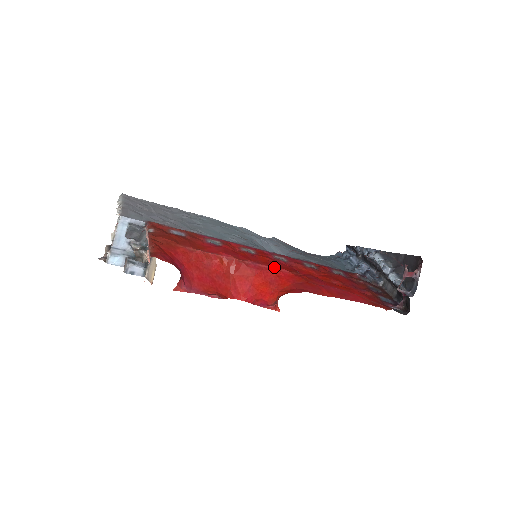
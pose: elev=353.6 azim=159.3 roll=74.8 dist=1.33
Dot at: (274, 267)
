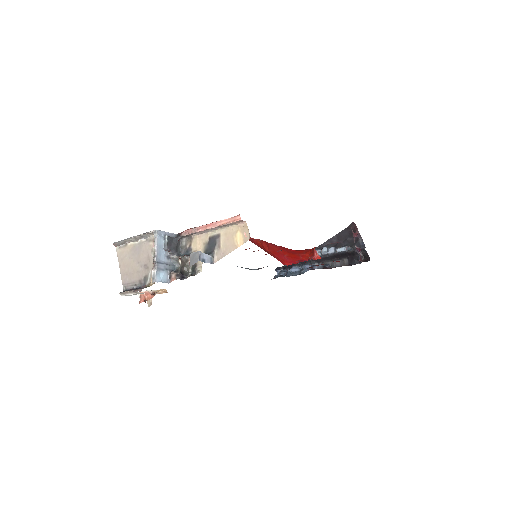
Dot at: (283, 247)
